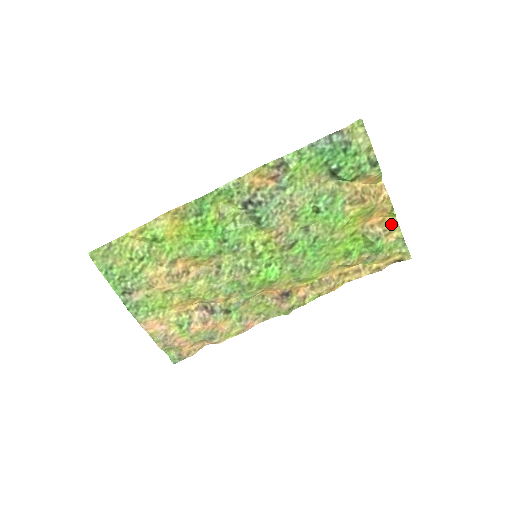
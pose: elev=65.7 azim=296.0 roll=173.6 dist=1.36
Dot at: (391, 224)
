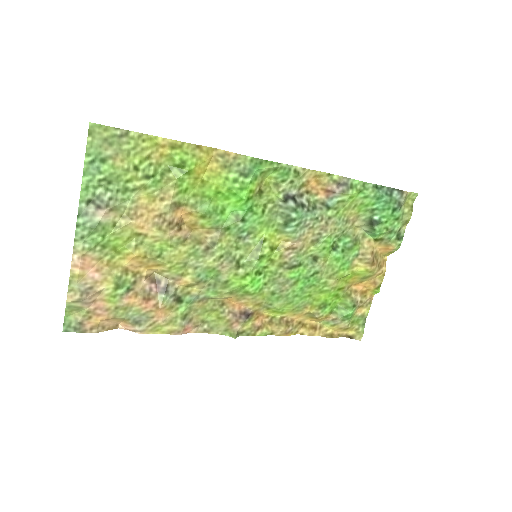
Dot at: (368, 299)
